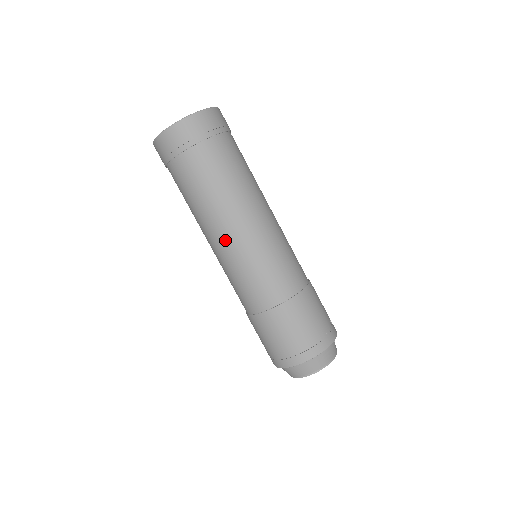
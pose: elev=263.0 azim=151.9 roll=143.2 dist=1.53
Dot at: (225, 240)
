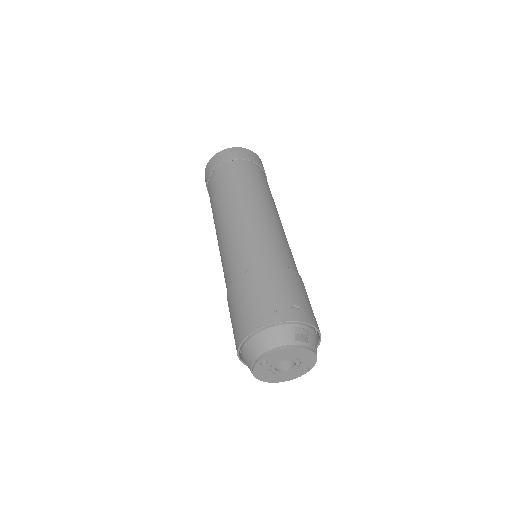
Dot at: (218, 235)
